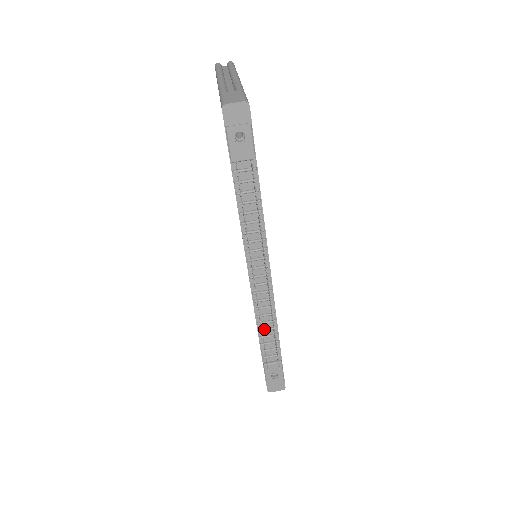
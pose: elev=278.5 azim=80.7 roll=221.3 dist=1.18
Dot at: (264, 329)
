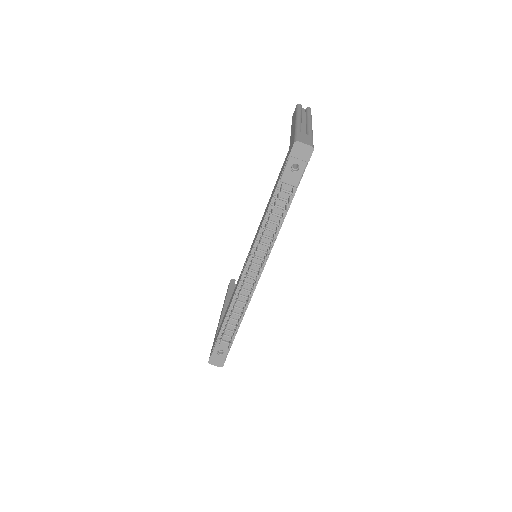
Dot at: (233, 312)
